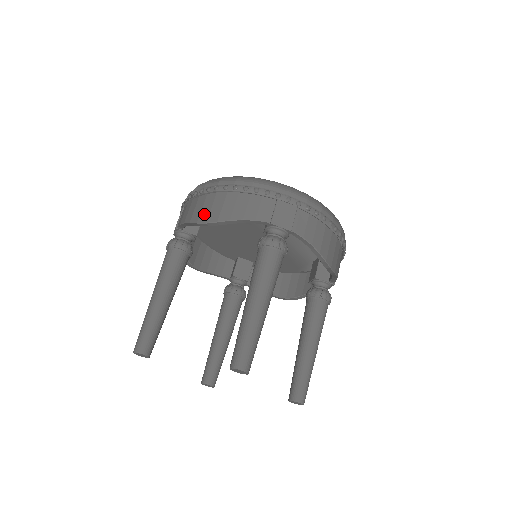
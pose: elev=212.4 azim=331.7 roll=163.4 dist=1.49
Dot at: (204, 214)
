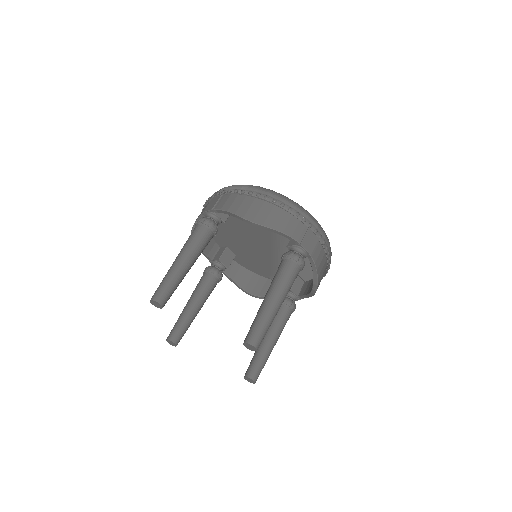
Dot at: (251, 214)
